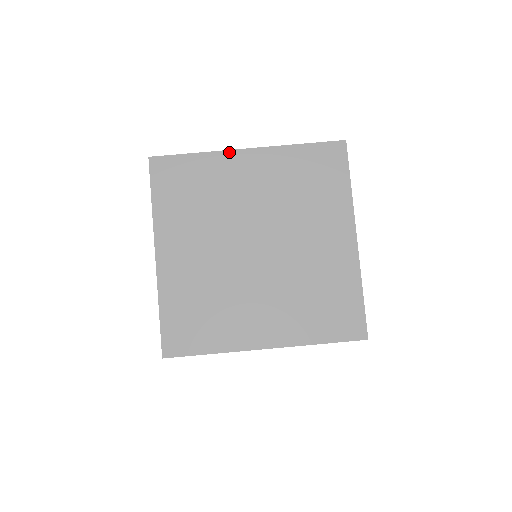
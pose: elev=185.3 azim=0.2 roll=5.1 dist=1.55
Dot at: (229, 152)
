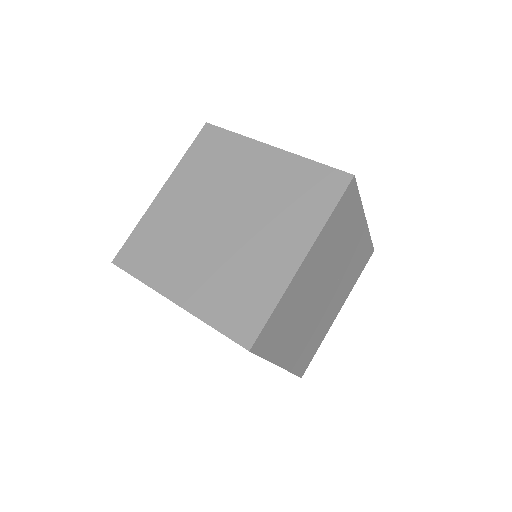
Dot at: (295, 278)
